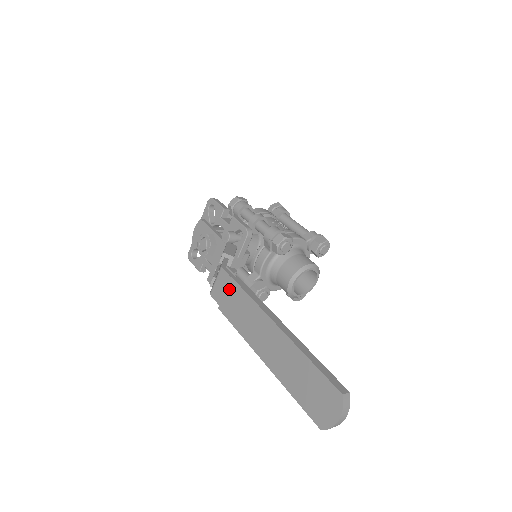
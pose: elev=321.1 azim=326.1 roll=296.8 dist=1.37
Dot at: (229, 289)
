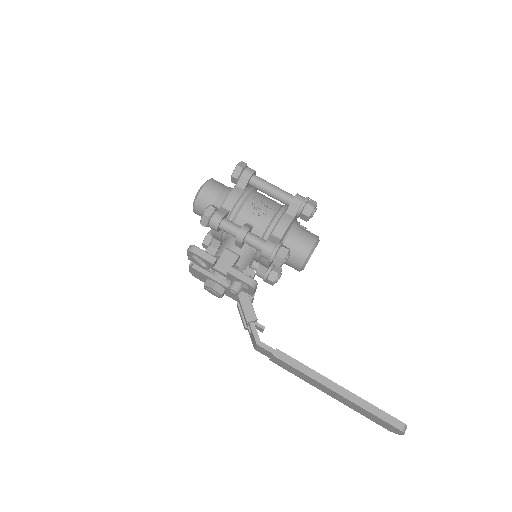
Dot at: (275, 359)
